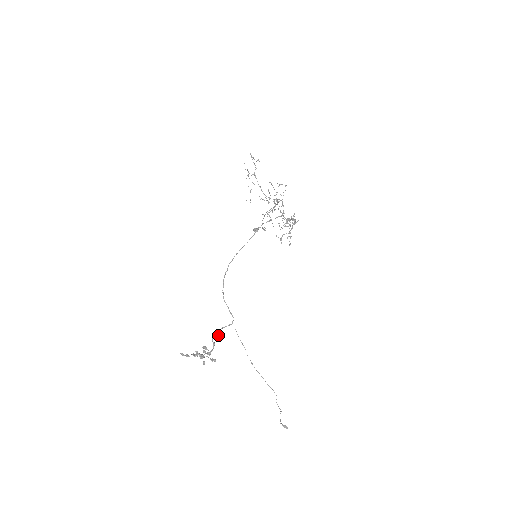
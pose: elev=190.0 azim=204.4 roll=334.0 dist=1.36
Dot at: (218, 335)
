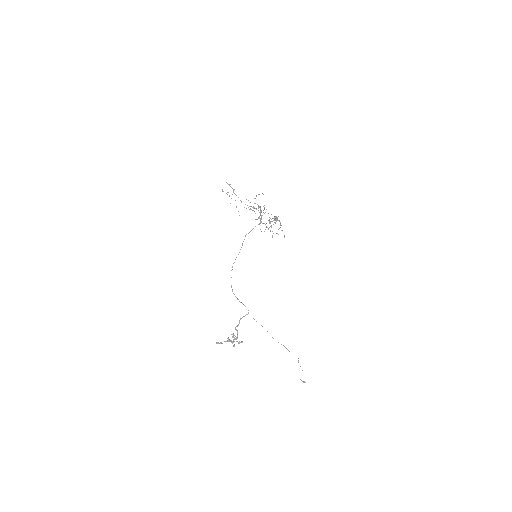
Dot at: (238, 325)
